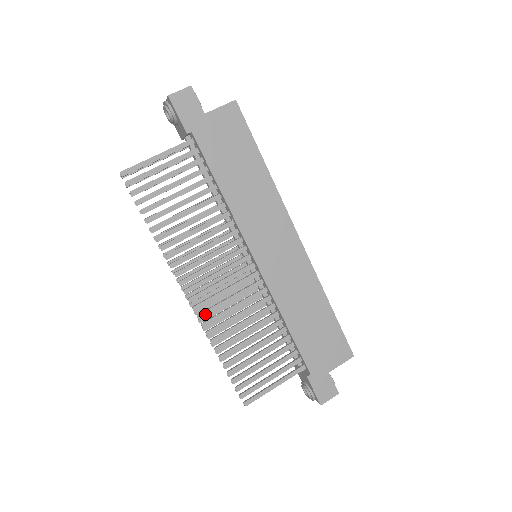
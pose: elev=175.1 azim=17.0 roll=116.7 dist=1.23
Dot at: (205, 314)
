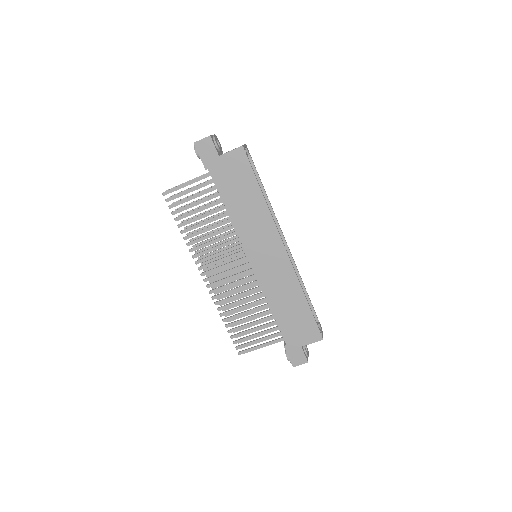
Dot at: (214, 291)
